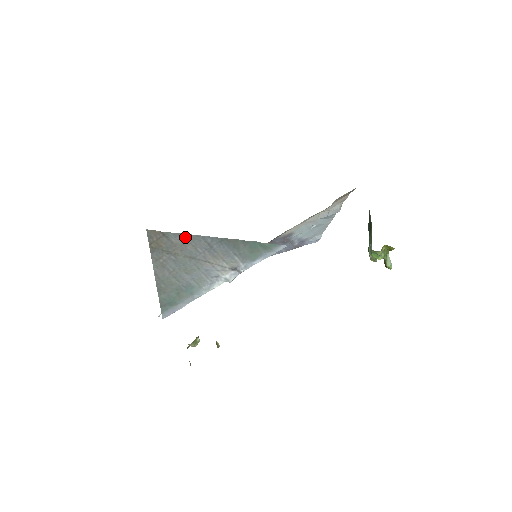
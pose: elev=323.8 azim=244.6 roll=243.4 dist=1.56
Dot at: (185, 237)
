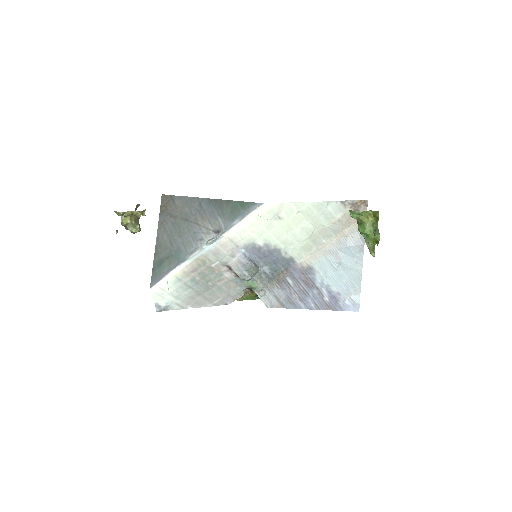
Dot at: (186, 200)
